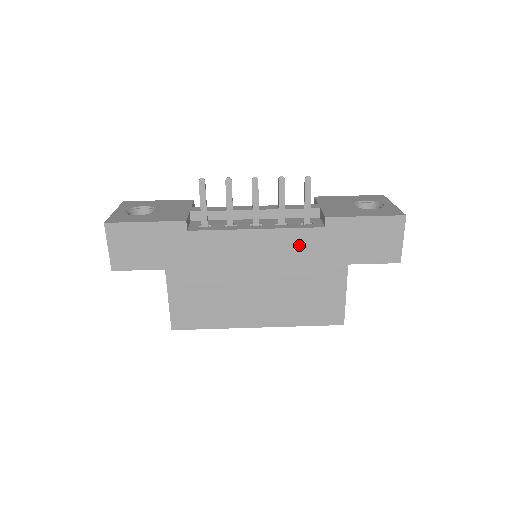
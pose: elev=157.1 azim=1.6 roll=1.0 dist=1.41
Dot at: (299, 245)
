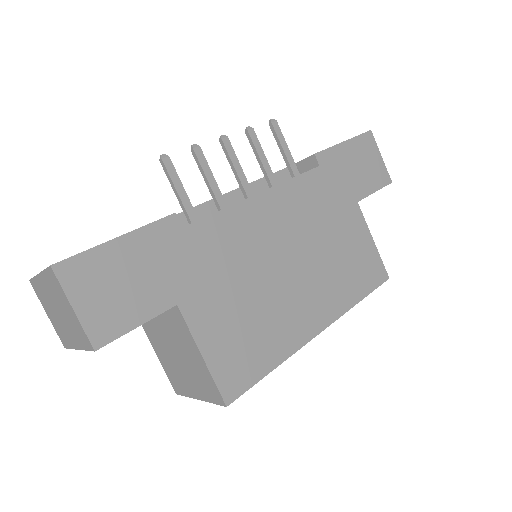
Dot at: (308, 197)
